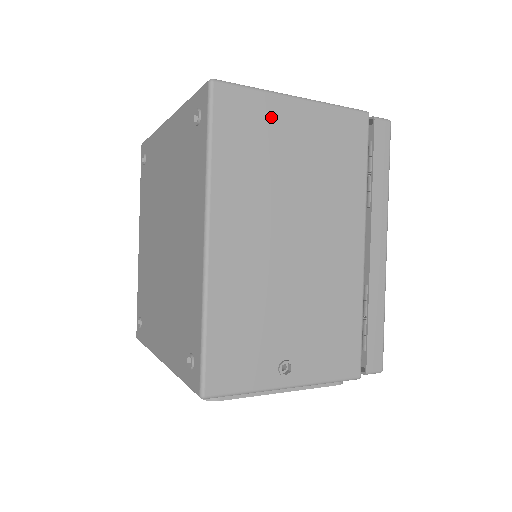
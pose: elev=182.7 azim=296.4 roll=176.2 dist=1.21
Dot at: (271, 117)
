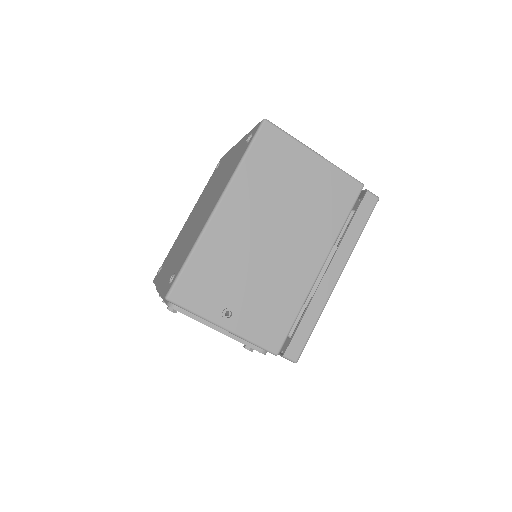
Dot at: (293, 156)
